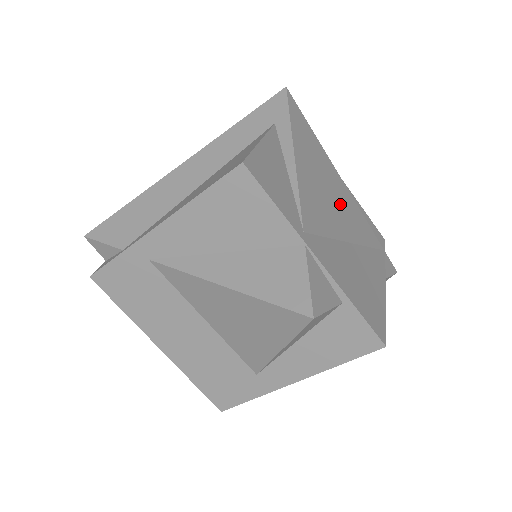
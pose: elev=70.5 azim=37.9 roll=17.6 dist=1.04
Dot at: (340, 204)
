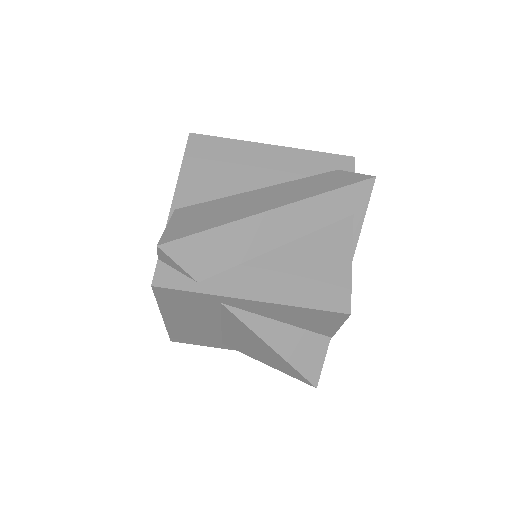
Dot at: occluded
